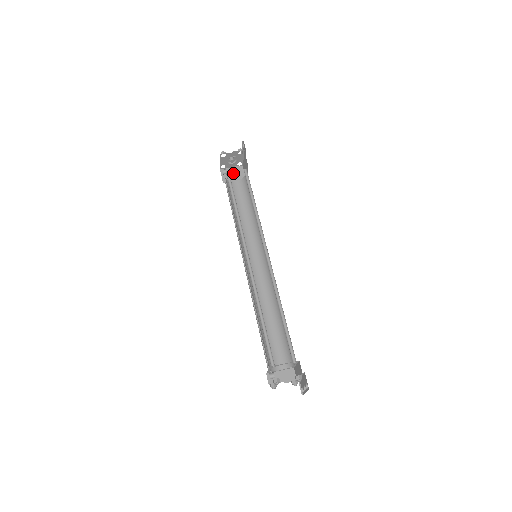
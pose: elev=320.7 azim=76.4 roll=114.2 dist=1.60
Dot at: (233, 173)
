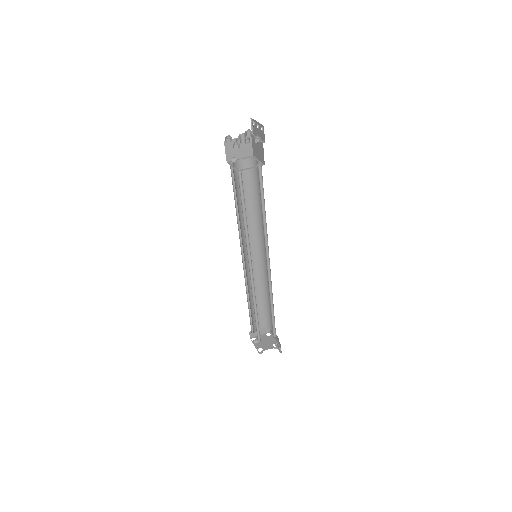
Dot at: occluded
